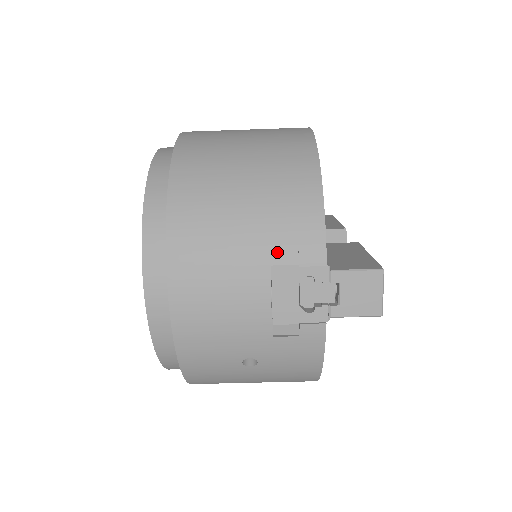
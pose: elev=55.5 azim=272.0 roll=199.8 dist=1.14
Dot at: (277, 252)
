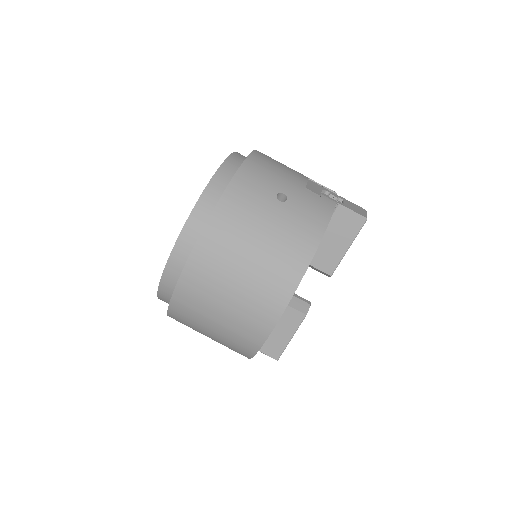
Dot at: occluded
